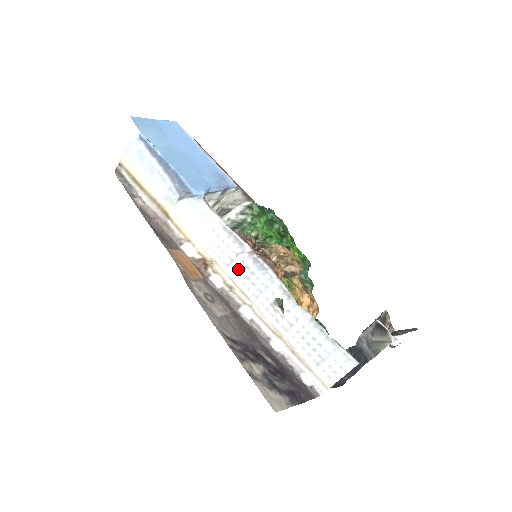
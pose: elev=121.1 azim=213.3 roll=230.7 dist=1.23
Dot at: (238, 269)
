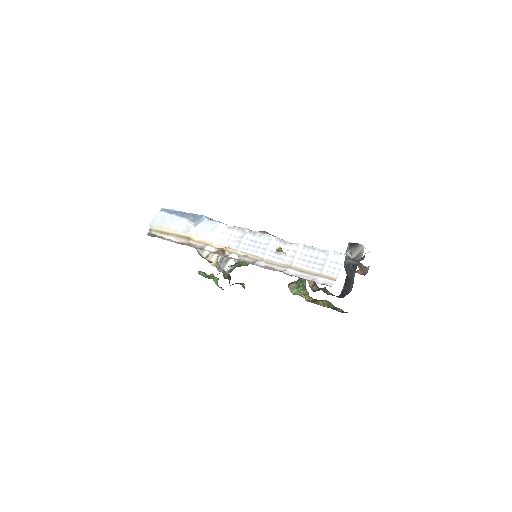
Dot at: (246, 245)
